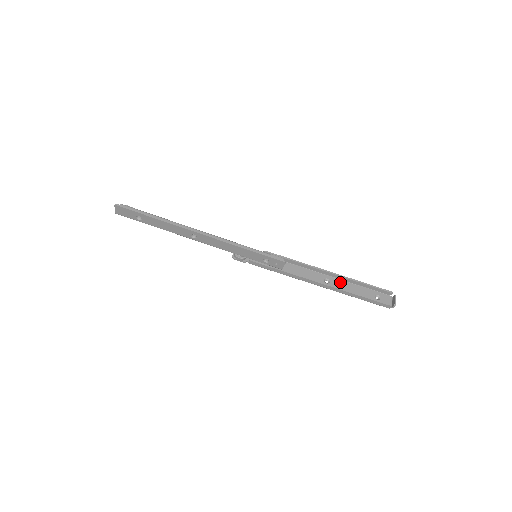
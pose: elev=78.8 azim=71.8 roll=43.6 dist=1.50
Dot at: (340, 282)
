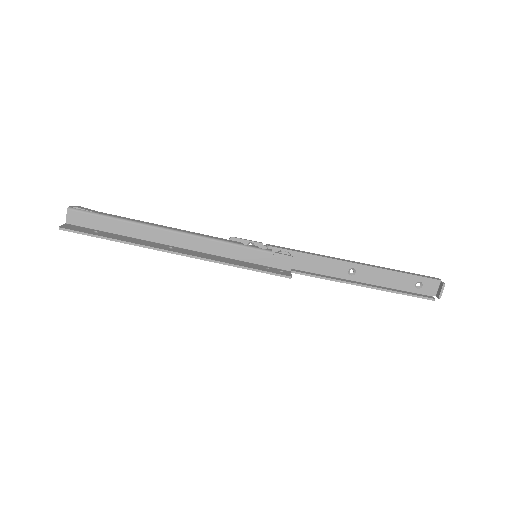
Dot at: (370, 271)
